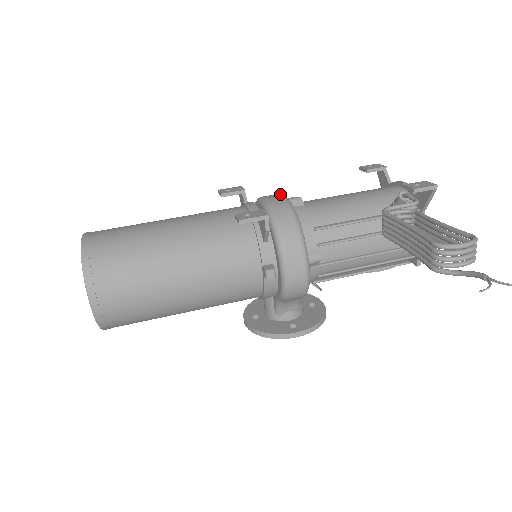
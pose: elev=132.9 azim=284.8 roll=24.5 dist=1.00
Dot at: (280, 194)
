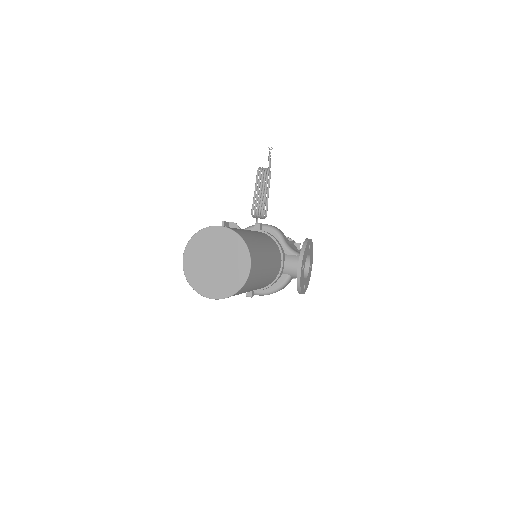
Dot at: occluded
